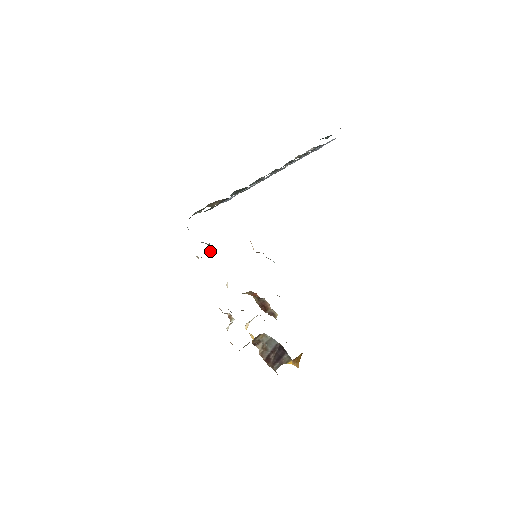
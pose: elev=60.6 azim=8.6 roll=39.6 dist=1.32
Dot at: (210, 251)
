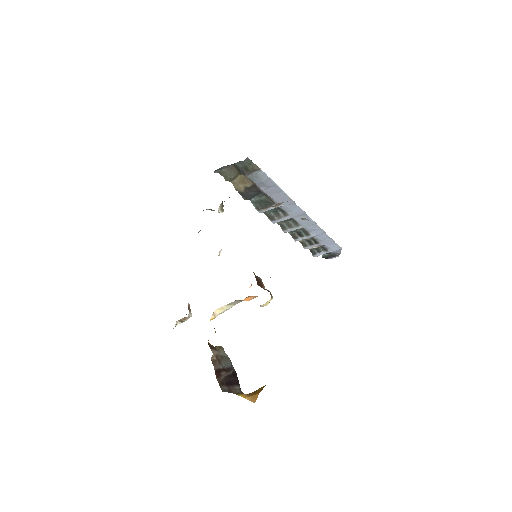
Dot at: (220, 210)
